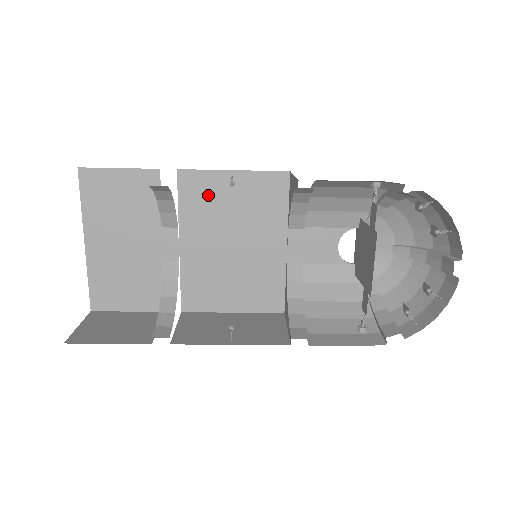
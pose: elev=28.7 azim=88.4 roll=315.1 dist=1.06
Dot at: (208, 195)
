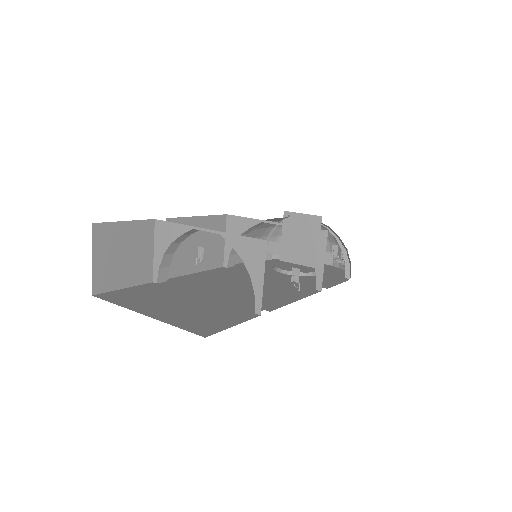
Dot at: occluded
